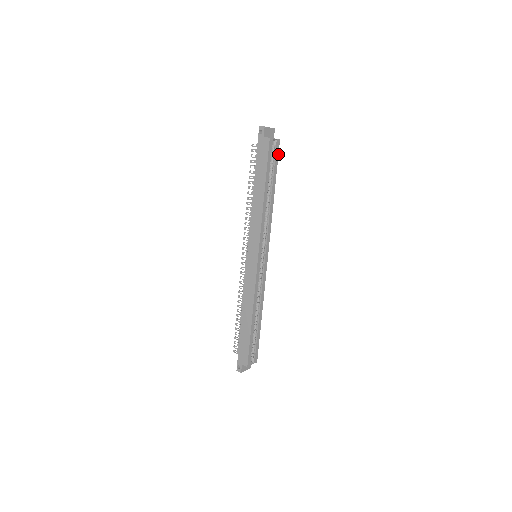
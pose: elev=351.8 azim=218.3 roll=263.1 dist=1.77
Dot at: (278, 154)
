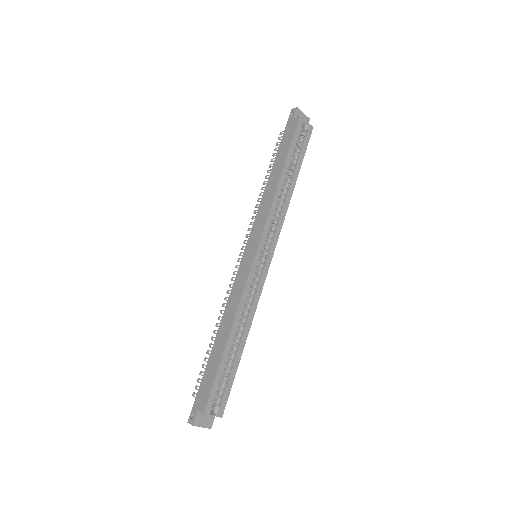
Dot at: (308, 142)
